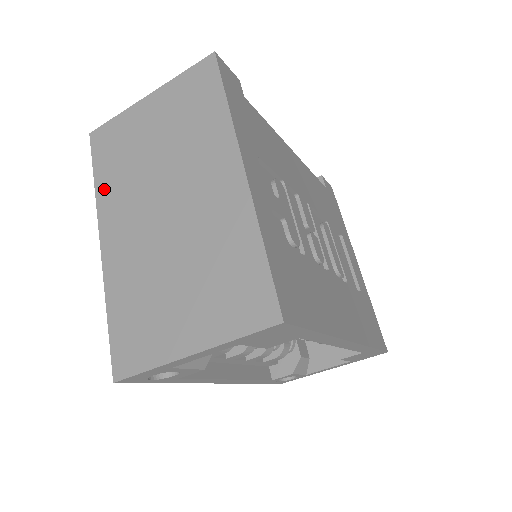
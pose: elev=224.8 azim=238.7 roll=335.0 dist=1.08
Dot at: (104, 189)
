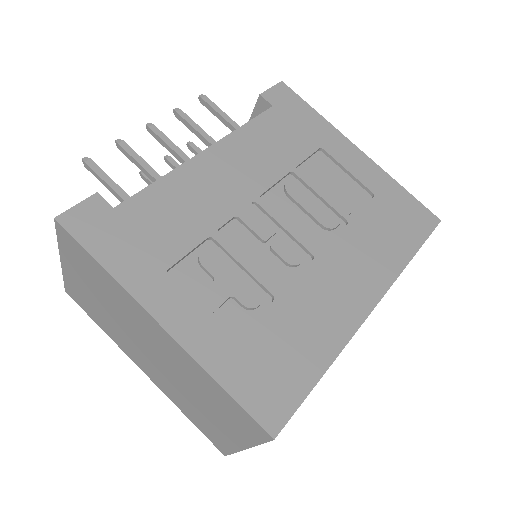
Dot at: (110, 334)
